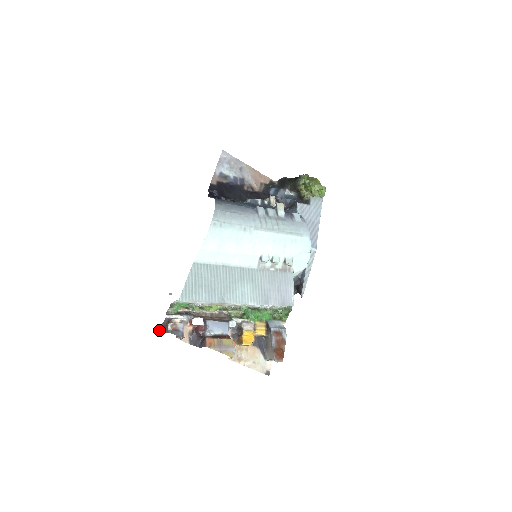
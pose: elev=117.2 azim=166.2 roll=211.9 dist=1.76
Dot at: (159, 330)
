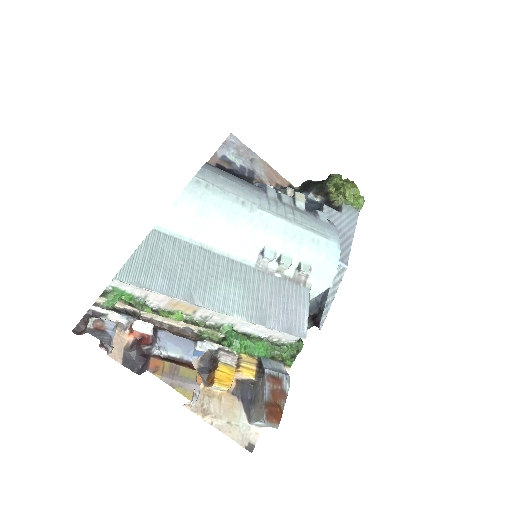
Dot at: (73, 329)
